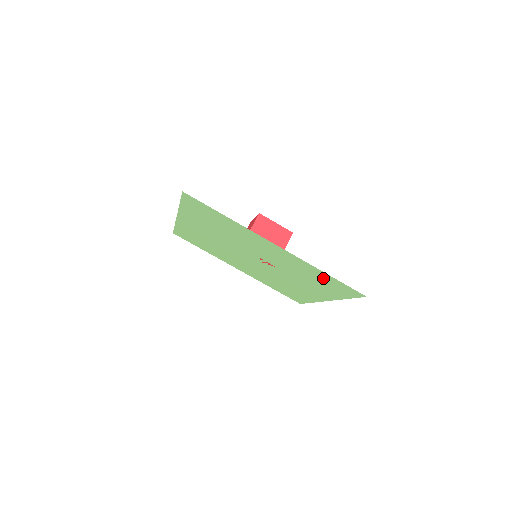
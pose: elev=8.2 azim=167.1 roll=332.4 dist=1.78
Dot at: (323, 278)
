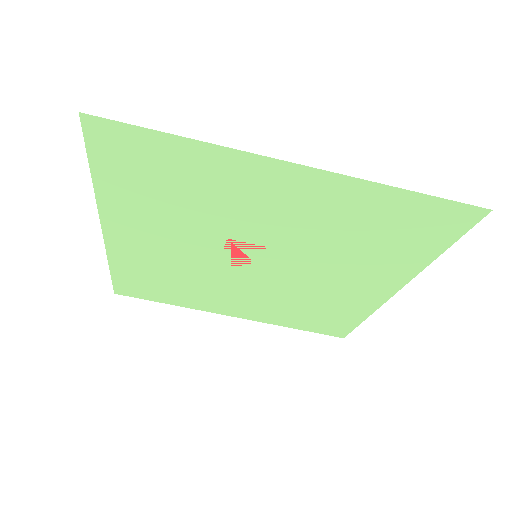
Dot at: (395, 215)
